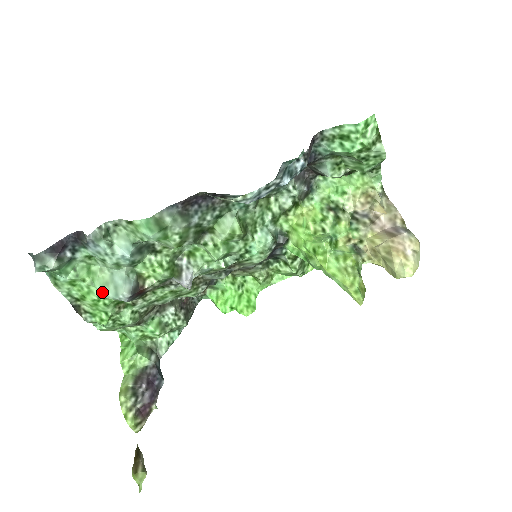
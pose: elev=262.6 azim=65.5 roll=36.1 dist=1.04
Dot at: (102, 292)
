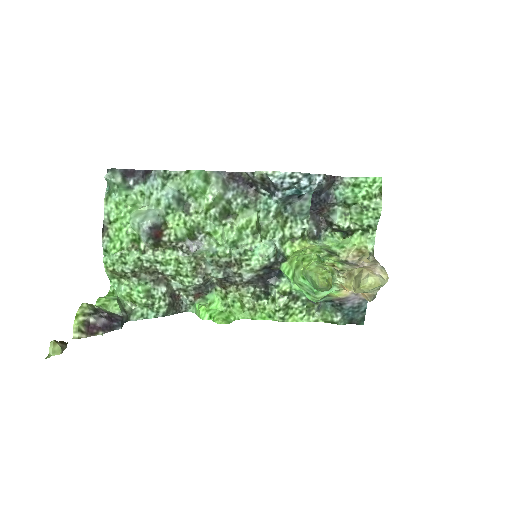
Dot at: (133, 218)
